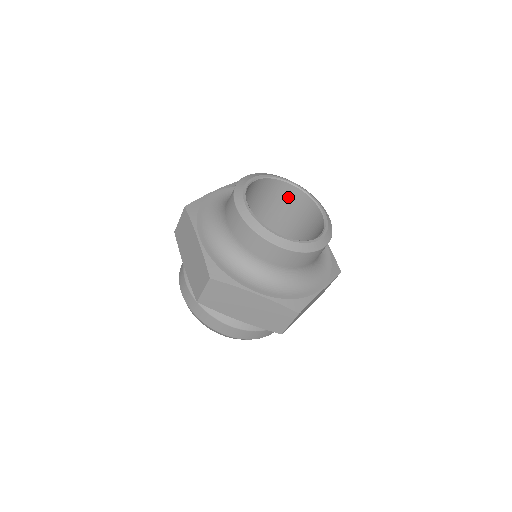
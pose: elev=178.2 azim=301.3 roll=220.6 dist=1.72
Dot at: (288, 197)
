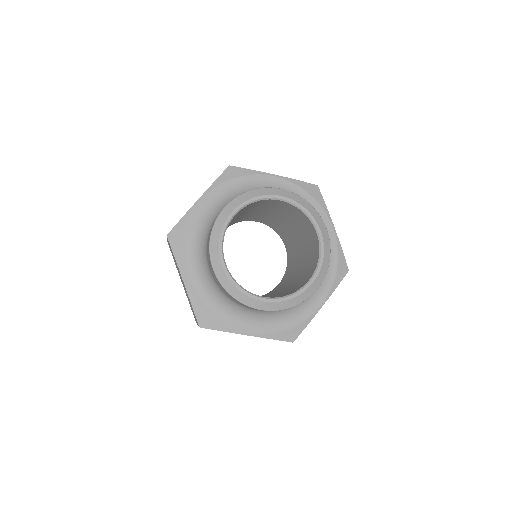
Dot at: (282, 206)
